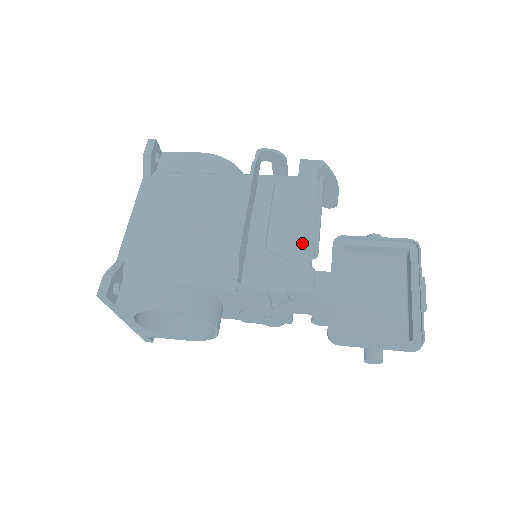
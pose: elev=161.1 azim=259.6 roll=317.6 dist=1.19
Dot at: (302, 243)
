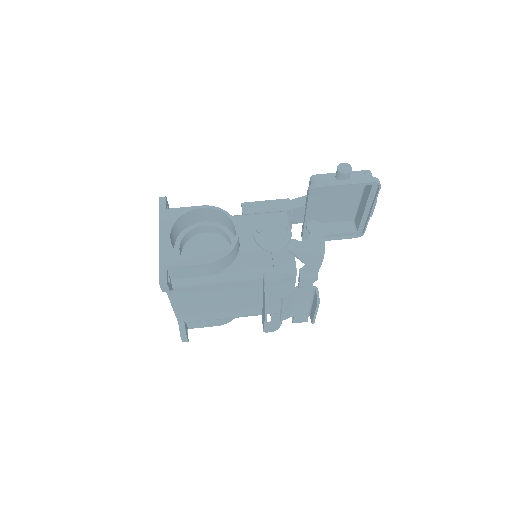
Dot at: (302, 312)
